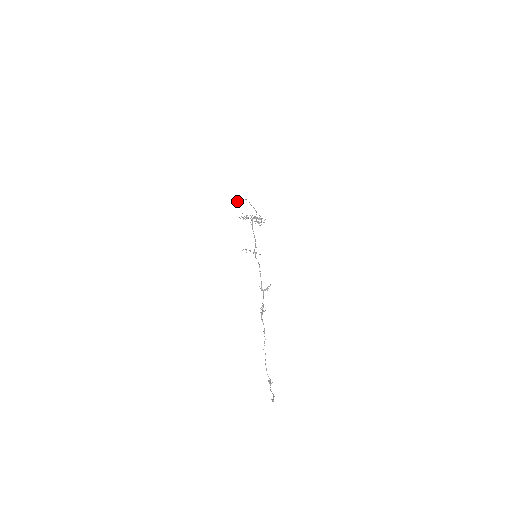
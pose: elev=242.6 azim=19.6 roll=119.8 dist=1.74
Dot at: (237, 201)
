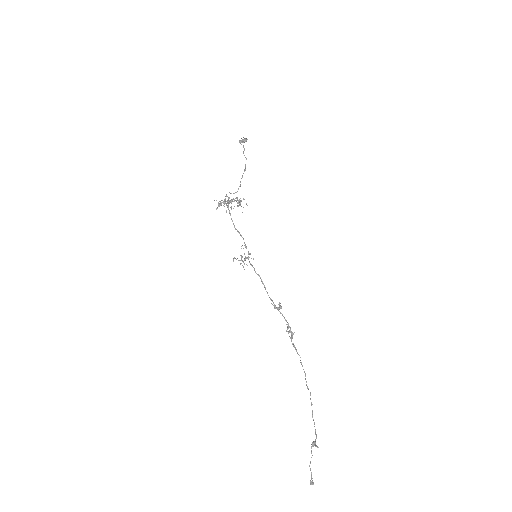
Dot at: occluded
